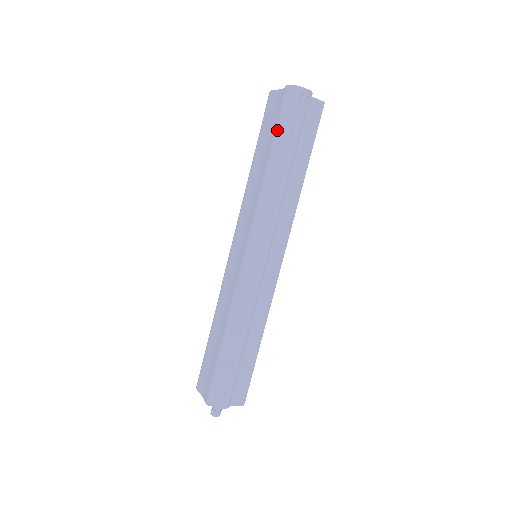
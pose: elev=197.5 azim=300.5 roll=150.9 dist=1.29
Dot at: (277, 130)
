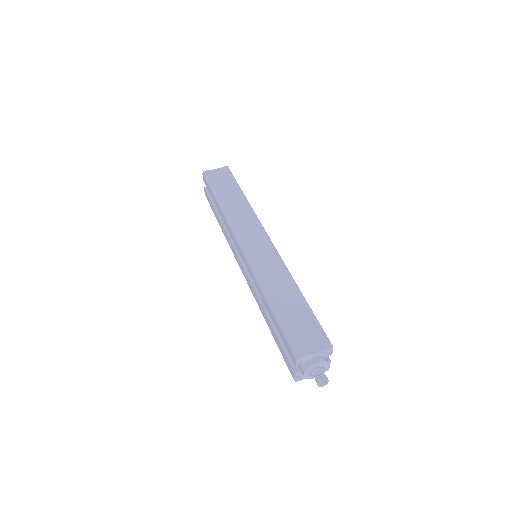
Dot at: (236, 181)
